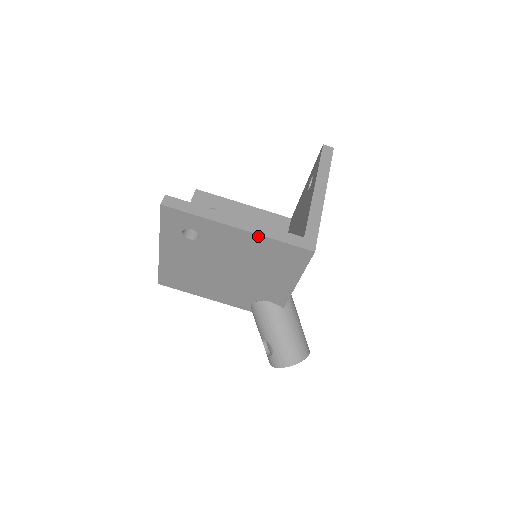
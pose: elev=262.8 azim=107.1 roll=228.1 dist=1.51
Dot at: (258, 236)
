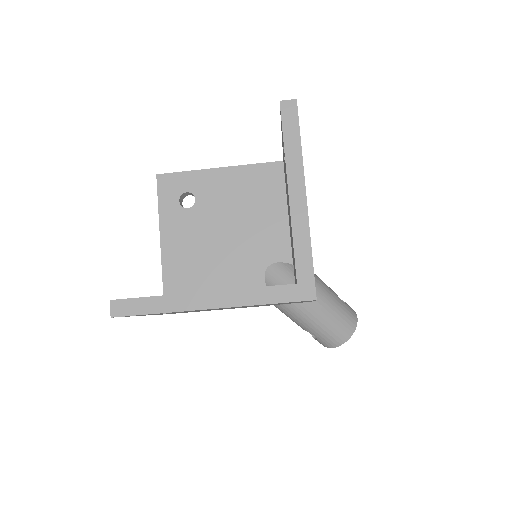
Dot at: (240, 306)
